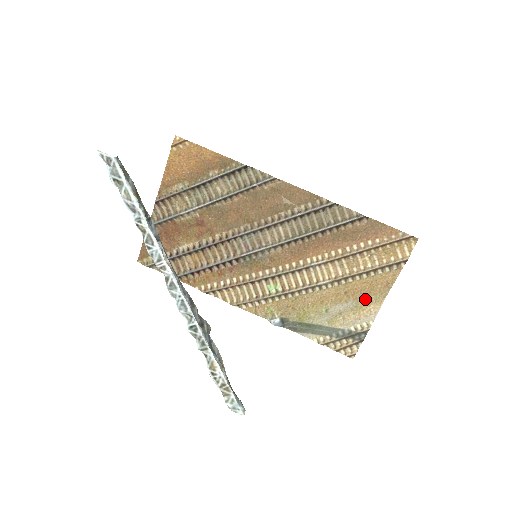
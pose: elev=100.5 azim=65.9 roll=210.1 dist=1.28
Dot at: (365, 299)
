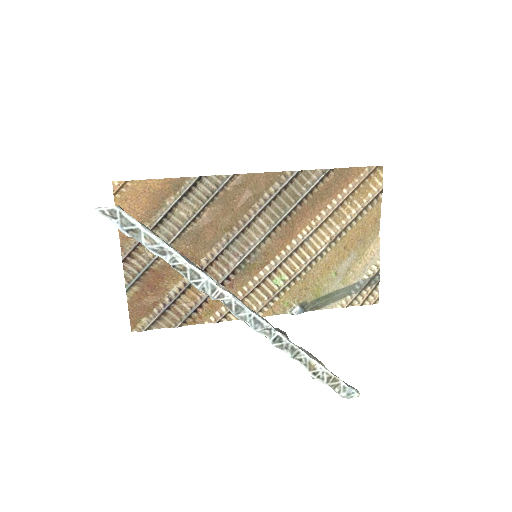
Dot at: (363, 244)
